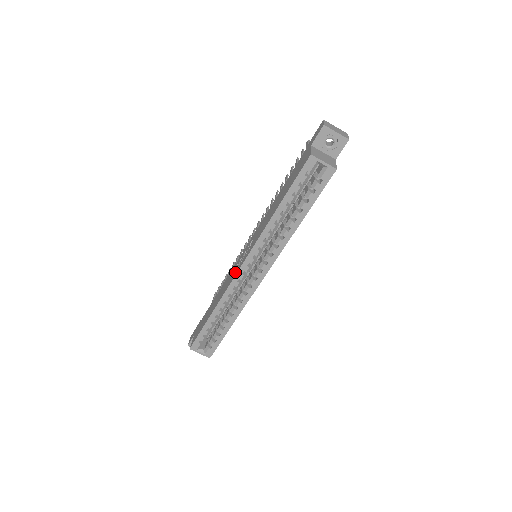
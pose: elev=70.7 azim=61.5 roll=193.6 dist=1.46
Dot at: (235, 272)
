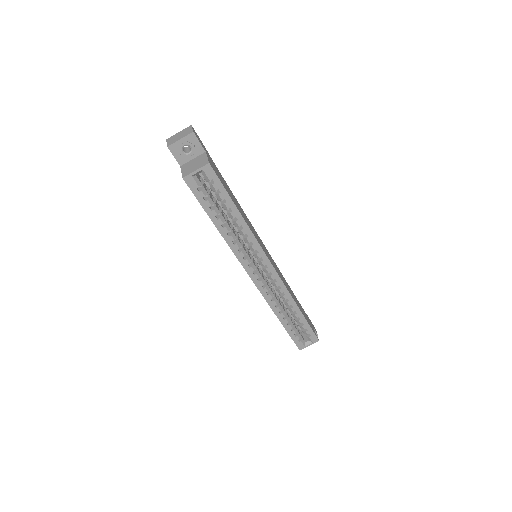
Dot at: occluded
